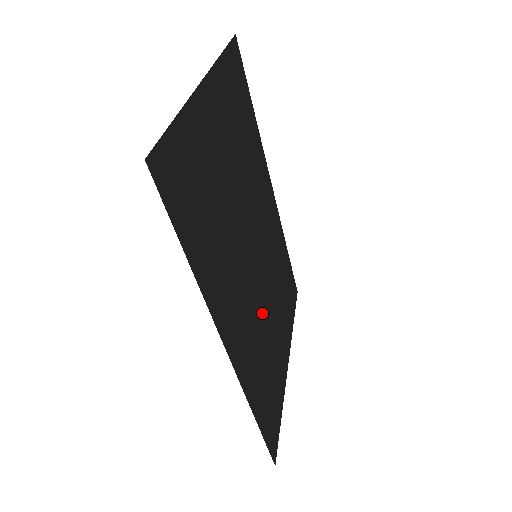
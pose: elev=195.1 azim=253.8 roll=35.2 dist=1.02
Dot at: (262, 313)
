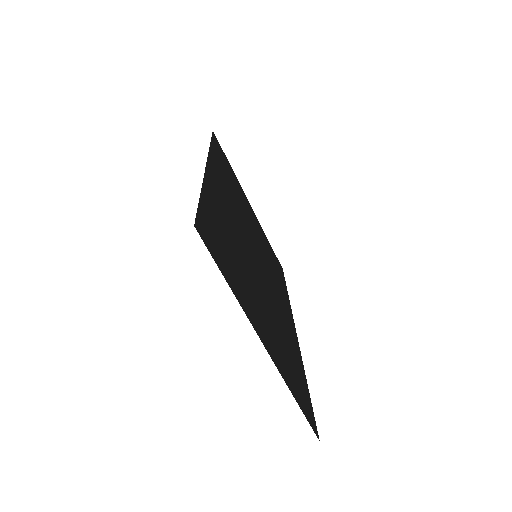
Dot at: (246, 254)
